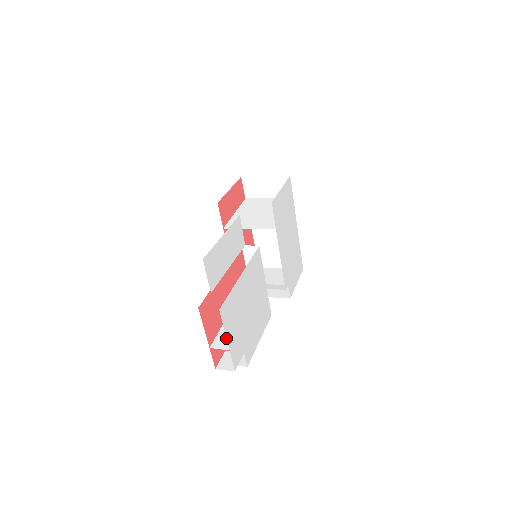
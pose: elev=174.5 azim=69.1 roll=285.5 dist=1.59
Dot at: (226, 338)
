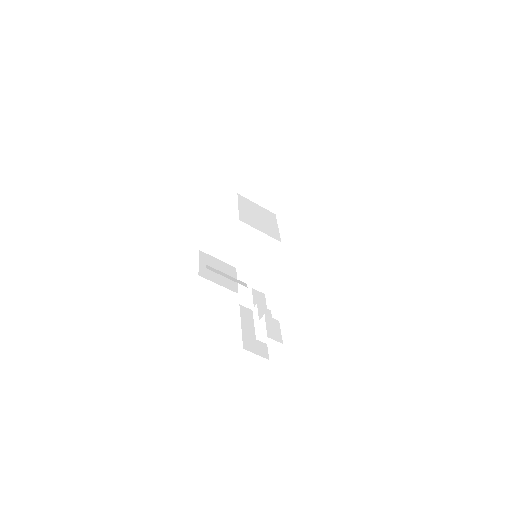
Dot at: (275, 331)
